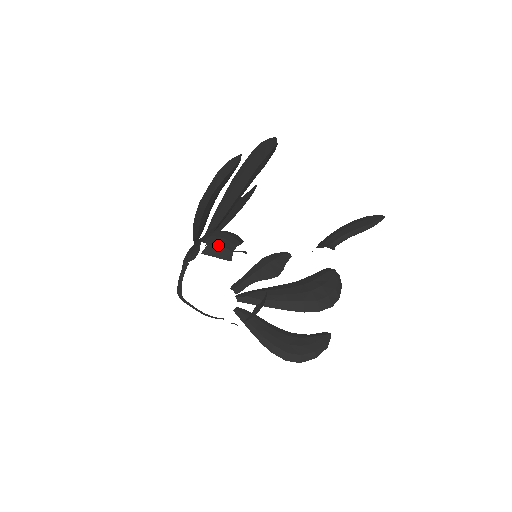
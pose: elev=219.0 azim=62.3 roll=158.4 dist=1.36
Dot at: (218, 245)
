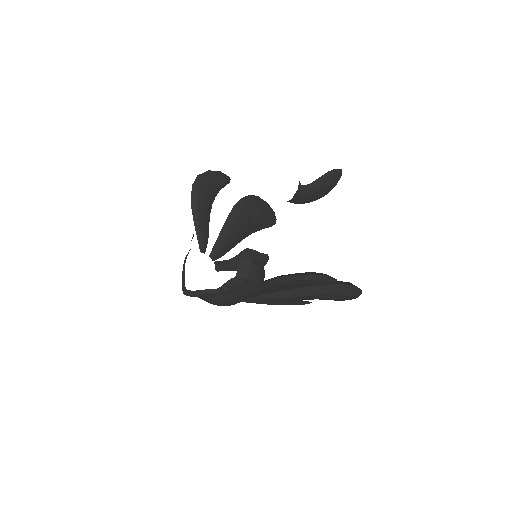
Dot at: occluded
